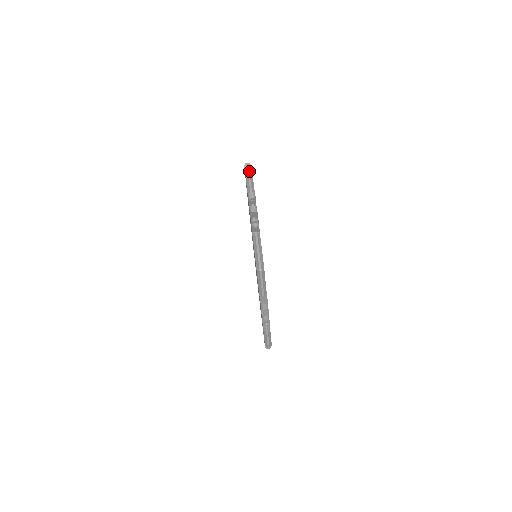
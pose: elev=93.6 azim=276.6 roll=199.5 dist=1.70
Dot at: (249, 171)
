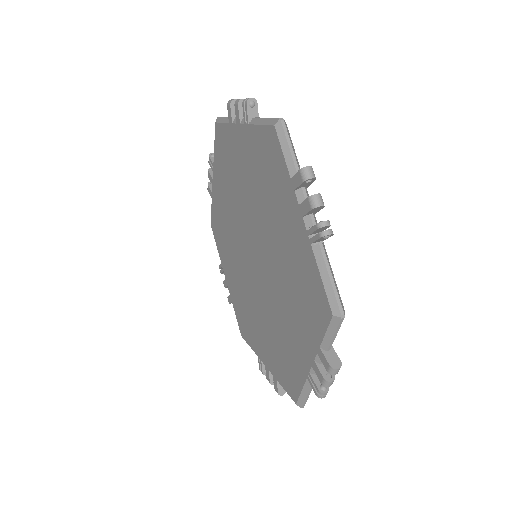
Dot at: occluded
